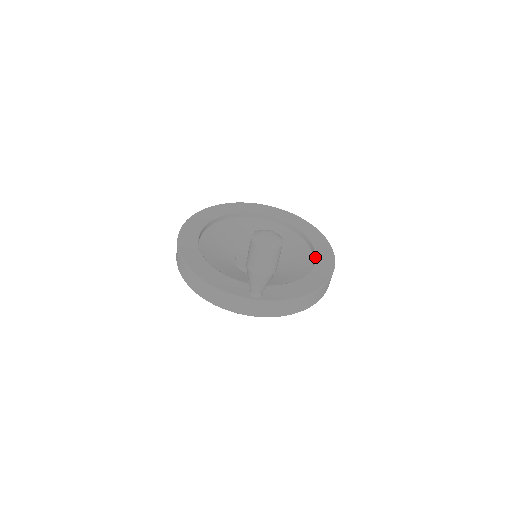
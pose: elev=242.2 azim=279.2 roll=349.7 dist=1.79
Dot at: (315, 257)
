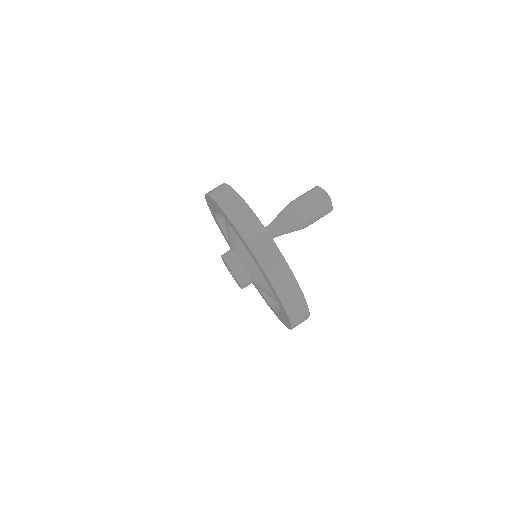
Dot at: occluded
